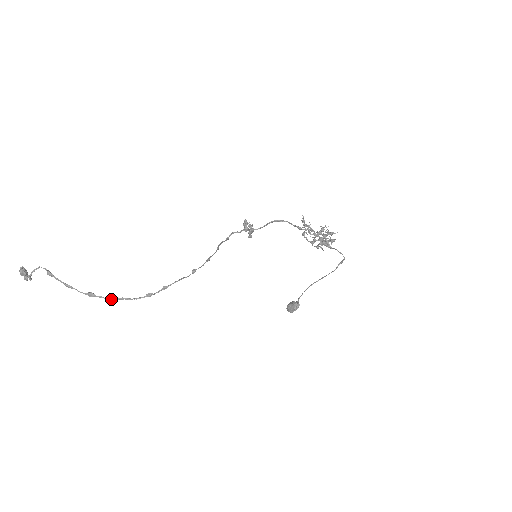
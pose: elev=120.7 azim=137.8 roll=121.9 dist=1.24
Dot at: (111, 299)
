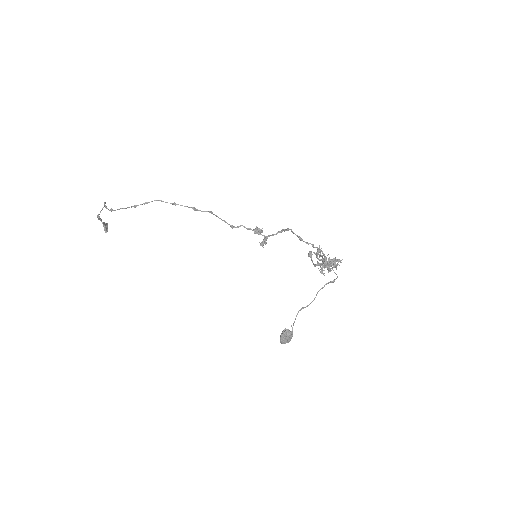
Dot at: occluded
